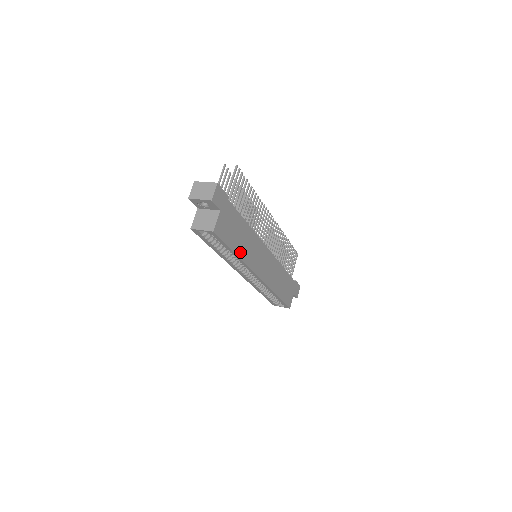
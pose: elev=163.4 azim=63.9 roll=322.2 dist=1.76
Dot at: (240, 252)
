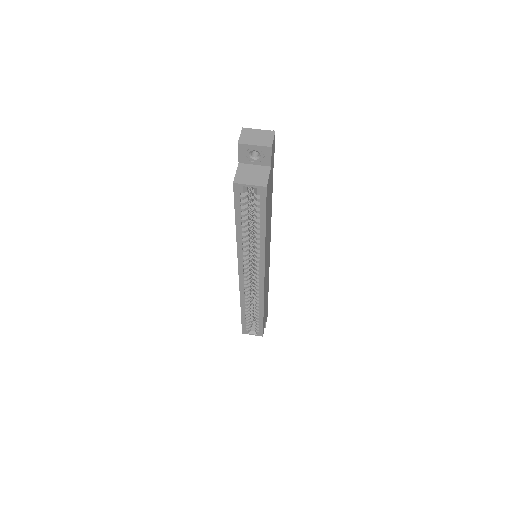
Dot at: (266, 233)
